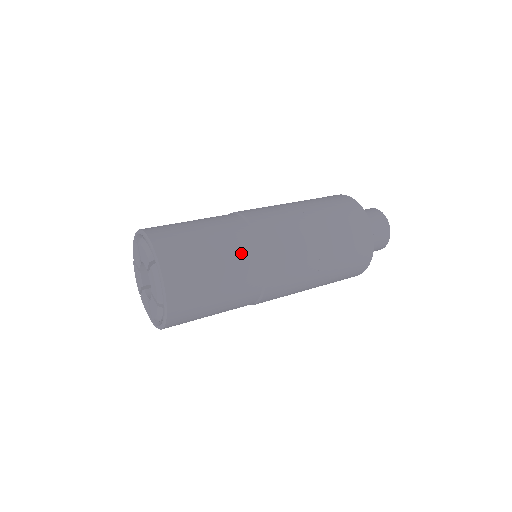
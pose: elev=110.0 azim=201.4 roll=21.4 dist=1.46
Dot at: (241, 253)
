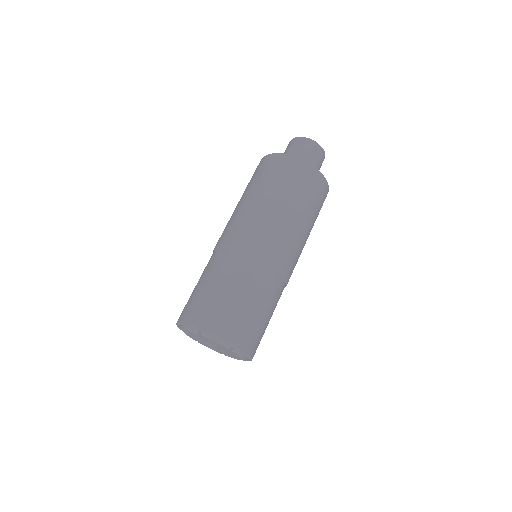
Dot at: (238, 269)
